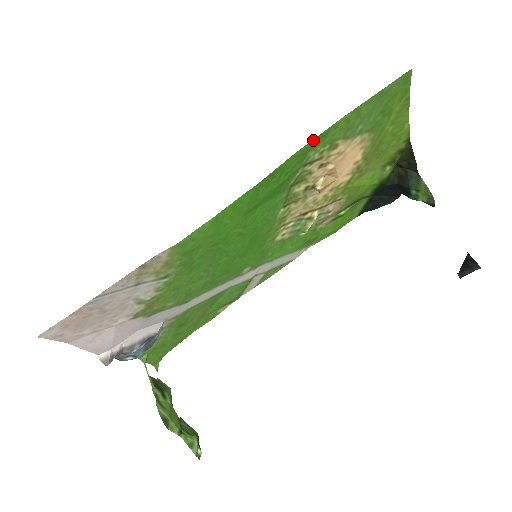
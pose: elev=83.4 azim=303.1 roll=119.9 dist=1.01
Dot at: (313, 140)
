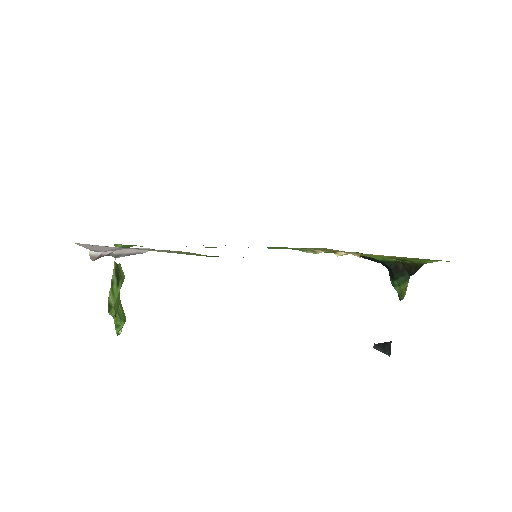
Dot at: occluded
